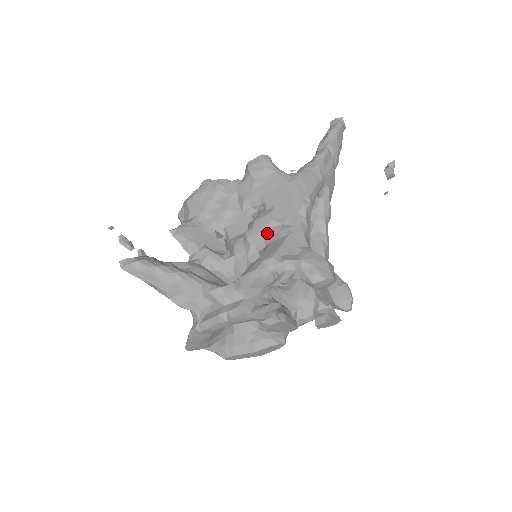
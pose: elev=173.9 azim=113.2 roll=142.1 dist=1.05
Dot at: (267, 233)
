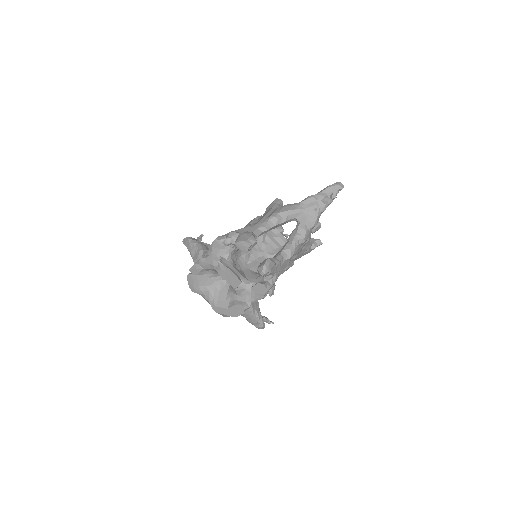
Dot at: occluded
